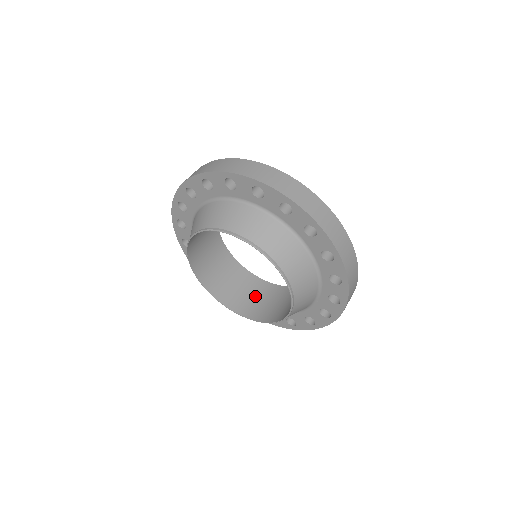
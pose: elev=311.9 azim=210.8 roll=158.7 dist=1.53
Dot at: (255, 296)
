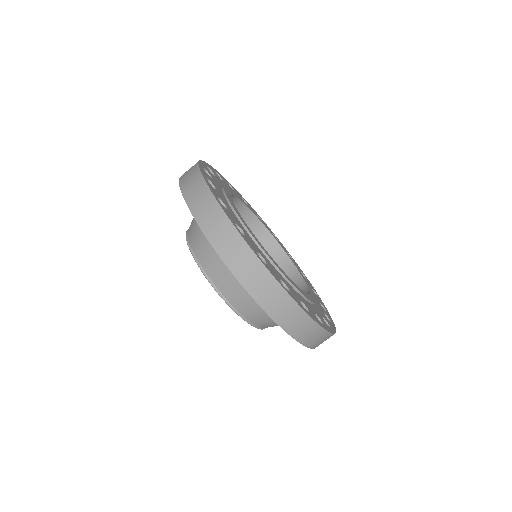
Dot at: occluded
